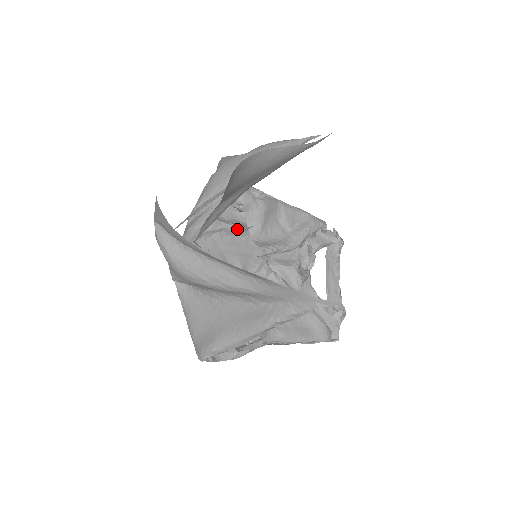
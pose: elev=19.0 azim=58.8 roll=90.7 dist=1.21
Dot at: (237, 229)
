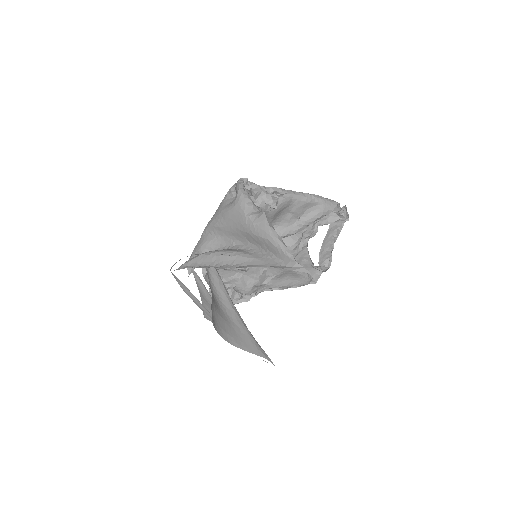
Dot at: occluded
